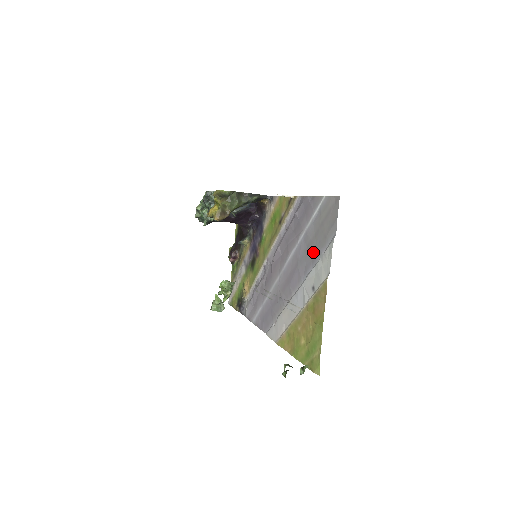
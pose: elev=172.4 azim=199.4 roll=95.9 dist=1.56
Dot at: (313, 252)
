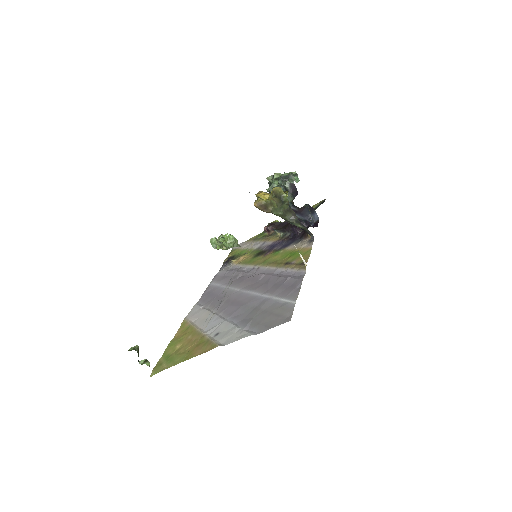
Dot at: (249, 317)
